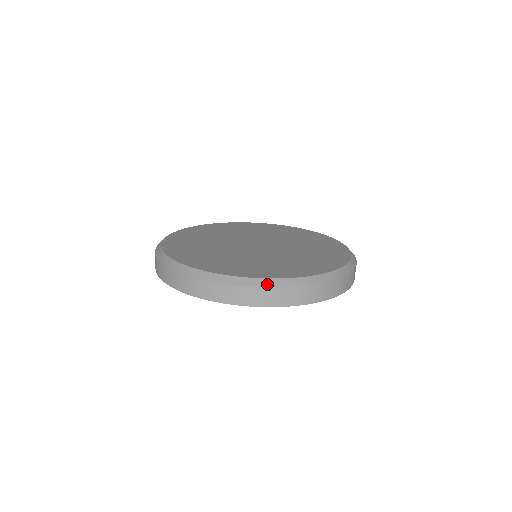
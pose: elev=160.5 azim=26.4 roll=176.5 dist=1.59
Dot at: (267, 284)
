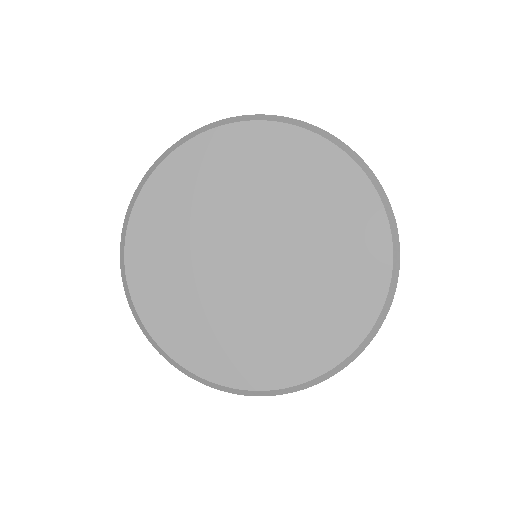
Dot at: (345, 365)
